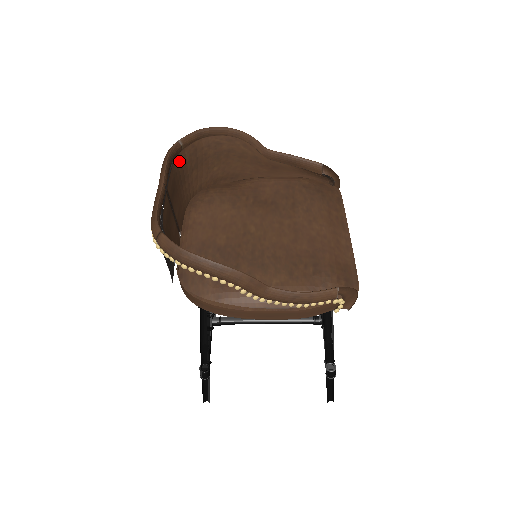
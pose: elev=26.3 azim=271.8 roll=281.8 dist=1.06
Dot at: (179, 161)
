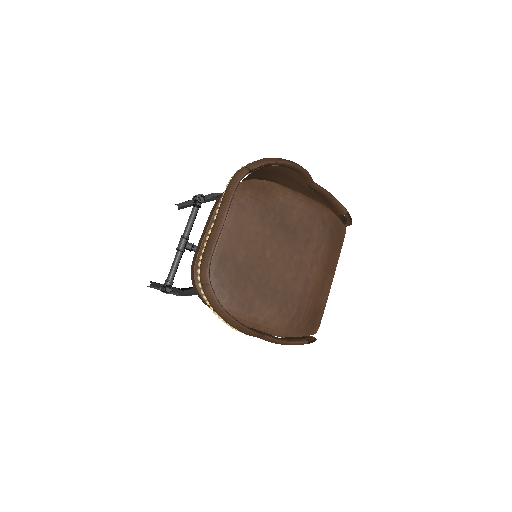
Dot at: occluded
